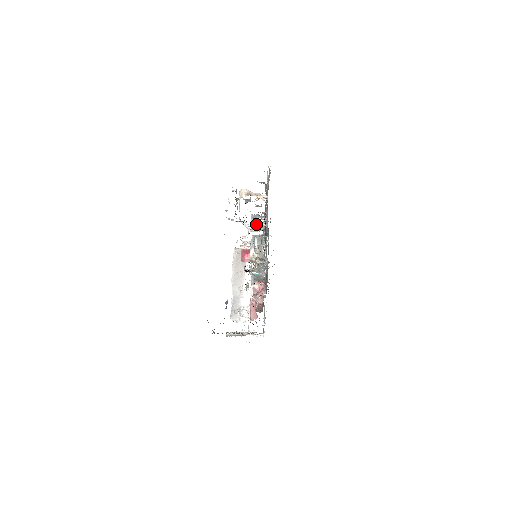
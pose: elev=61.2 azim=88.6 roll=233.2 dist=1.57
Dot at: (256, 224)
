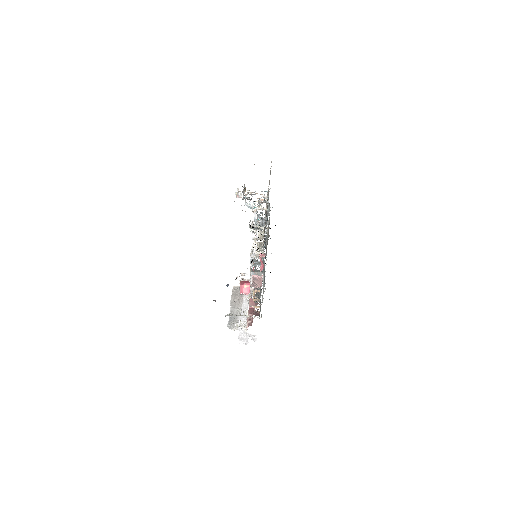
Dot at: occluded
